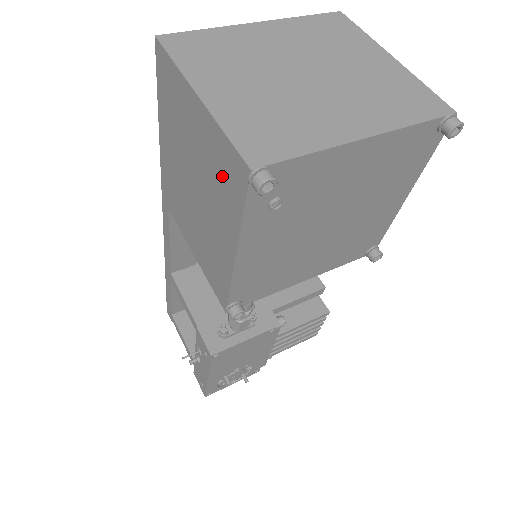
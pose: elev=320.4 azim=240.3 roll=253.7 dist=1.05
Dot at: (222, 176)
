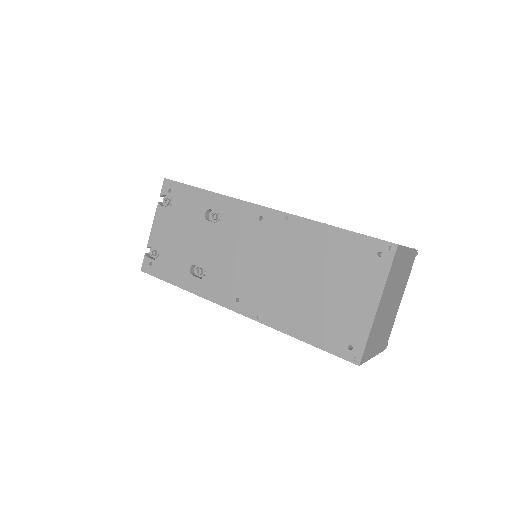
Dot at: occluded
